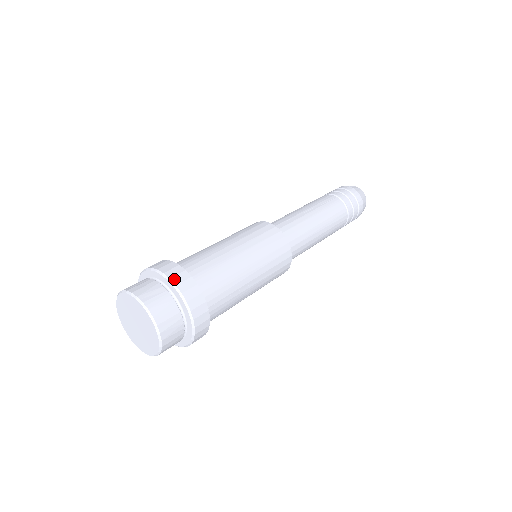
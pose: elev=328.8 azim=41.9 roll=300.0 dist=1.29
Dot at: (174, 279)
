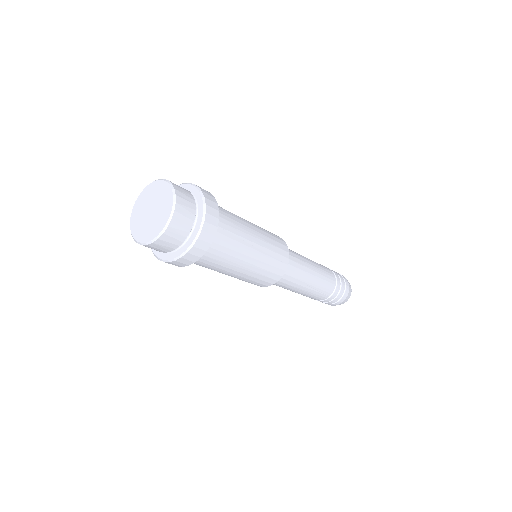
Dot at: (197, 186)
